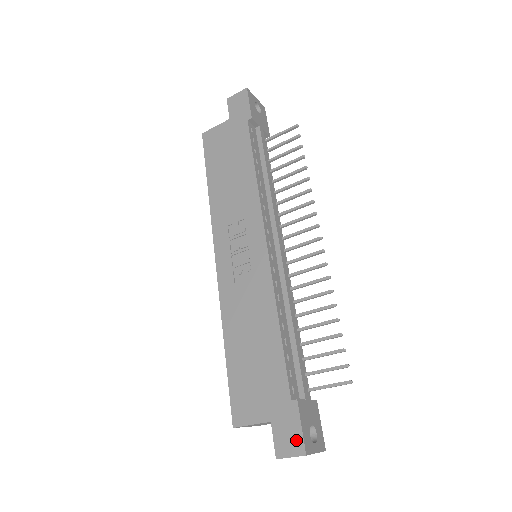
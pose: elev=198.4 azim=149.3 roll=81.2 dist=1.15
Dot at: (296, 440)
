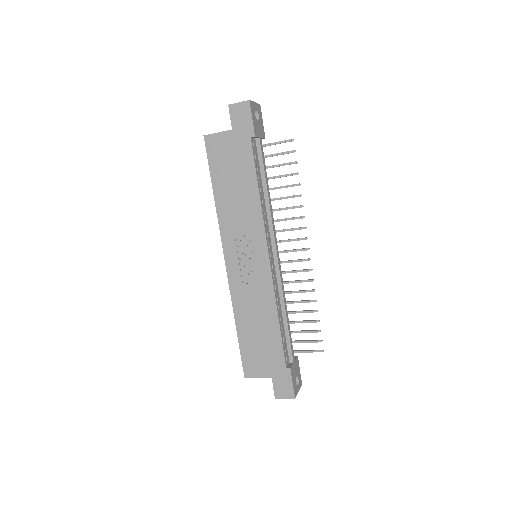
Dot at: (289, 391)
